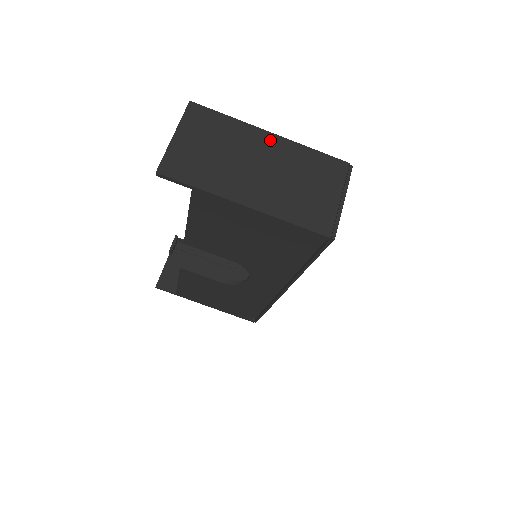
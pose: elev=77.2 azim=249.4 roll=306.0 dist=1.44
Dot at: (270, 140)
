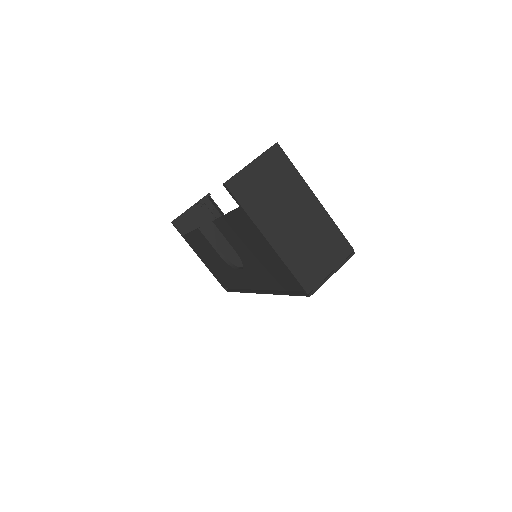
Dot at: (313, 203)
